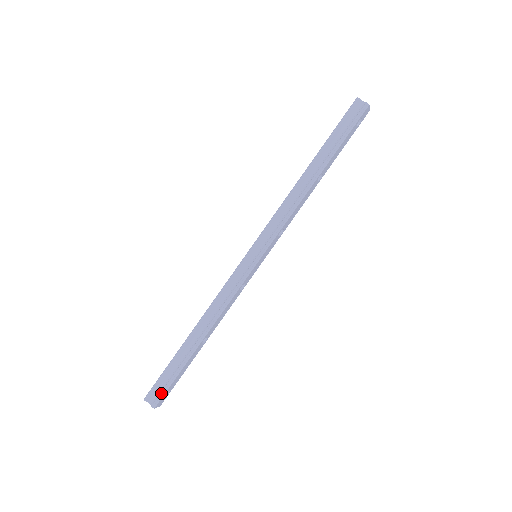
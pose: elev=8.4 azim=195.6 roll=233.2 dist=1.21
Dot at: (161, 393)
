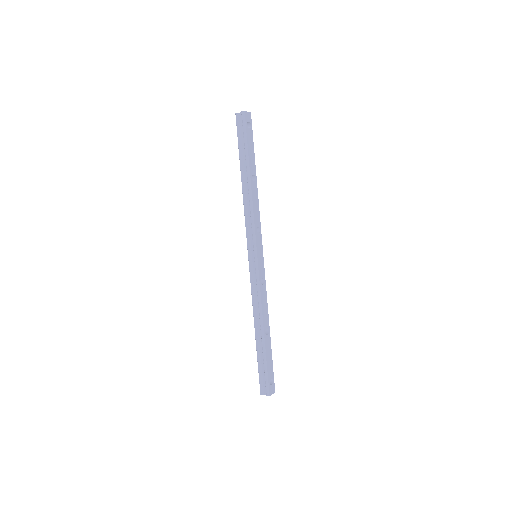
Dot at: (266, 383)
